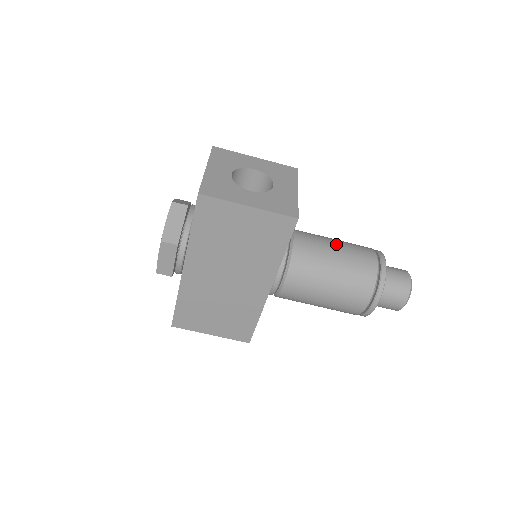
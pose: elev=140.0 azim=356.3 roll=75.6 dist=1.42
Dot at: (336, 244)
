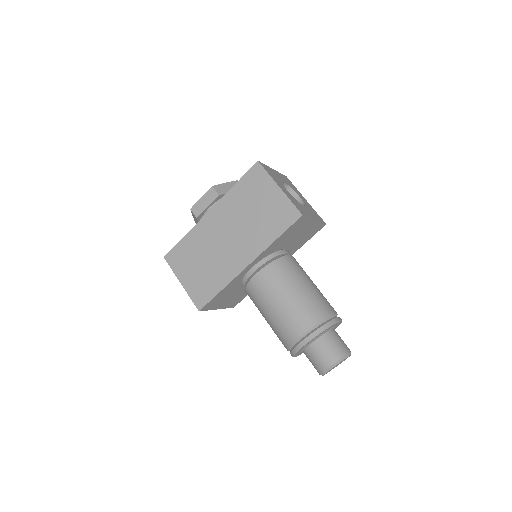
Dot at: (314, 284)
